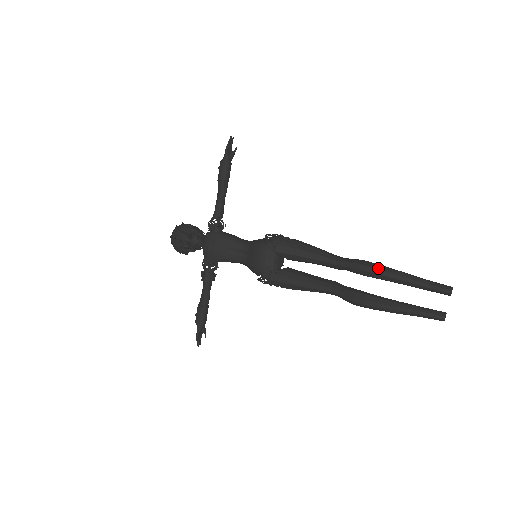
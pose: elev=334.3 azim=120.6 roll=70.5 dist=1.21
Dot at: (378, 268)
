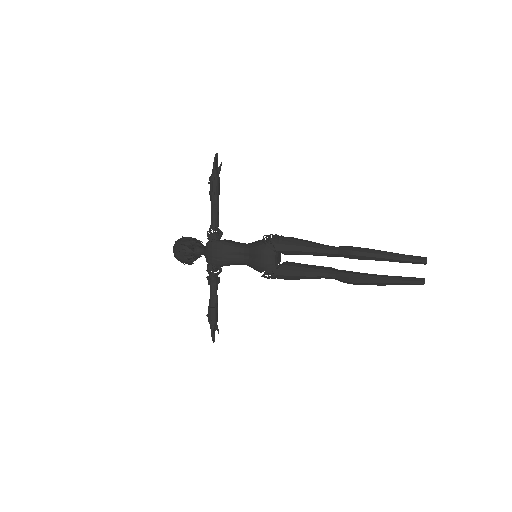
Dot at: (366, 251)
